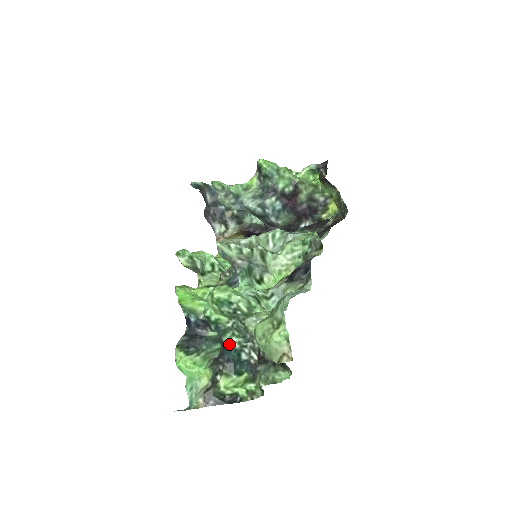
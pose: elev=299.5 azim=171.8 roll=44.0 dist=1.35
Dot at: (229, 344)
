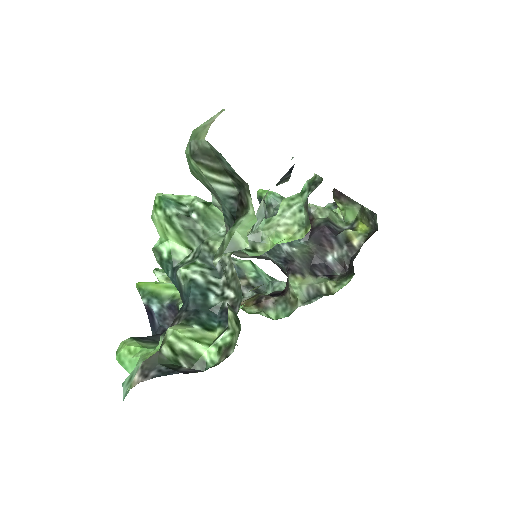
Dot at: (186, 276)
